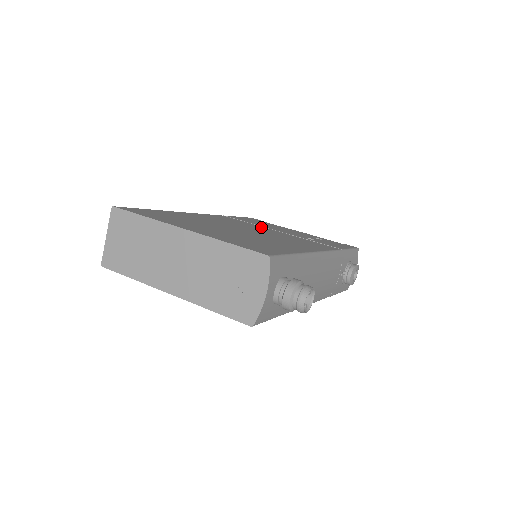
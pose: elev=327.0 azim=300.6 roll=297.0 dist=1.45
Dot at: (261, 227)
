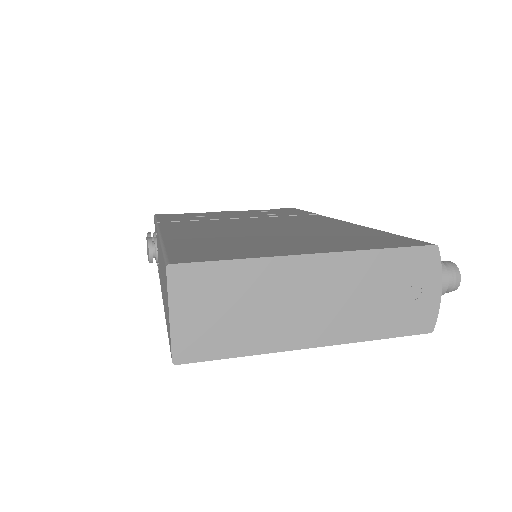
Dot at: (224, 220)
